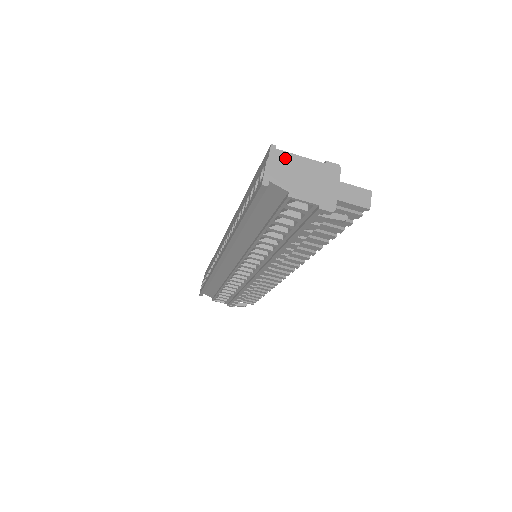
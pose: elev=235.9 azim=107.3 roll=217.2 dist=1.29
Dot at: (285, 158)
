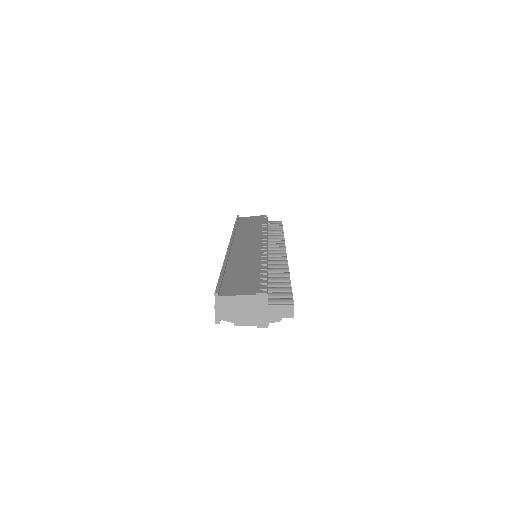
Dot at: (226, 301)
